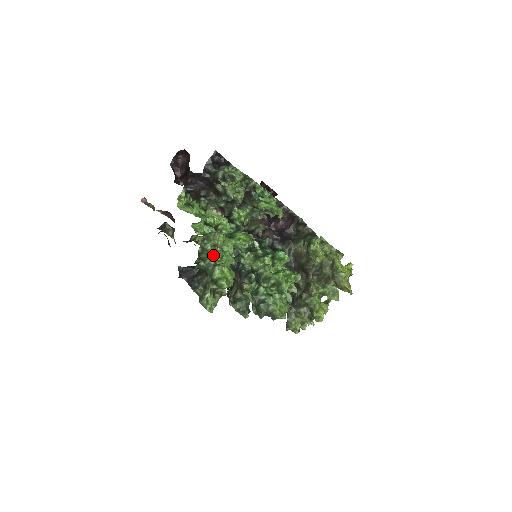
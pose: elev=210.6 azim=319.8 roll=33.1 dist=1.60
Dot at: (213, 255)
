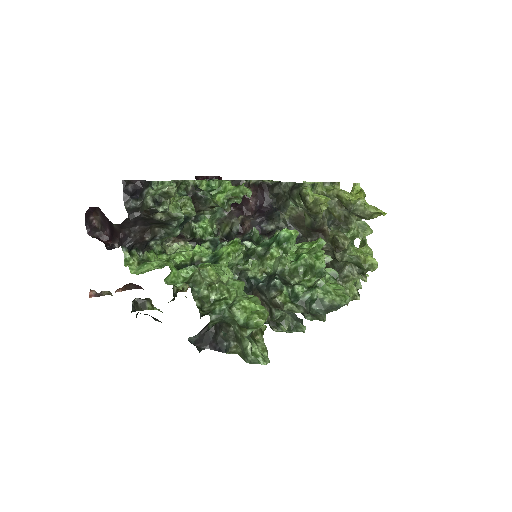
Dot at: (216, 297)
